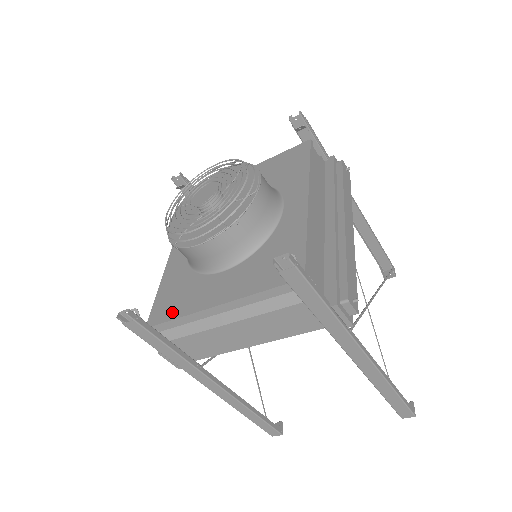
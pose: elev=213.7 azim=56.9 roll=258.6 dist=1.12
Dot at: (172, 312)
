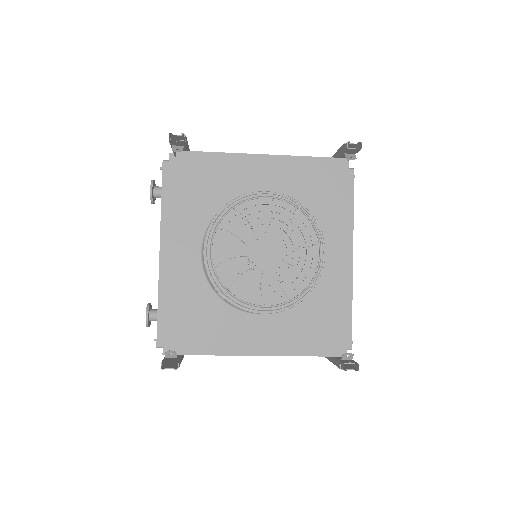
Dot at: (203, 345)
